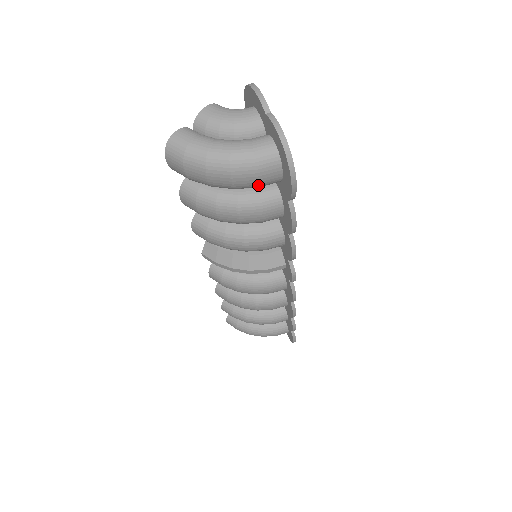
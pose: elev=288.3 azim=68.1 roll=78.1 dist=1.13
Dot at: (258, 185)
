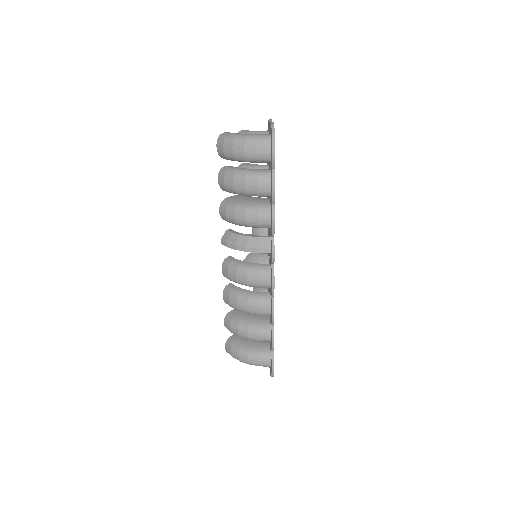
Dot at: (257, 156)
